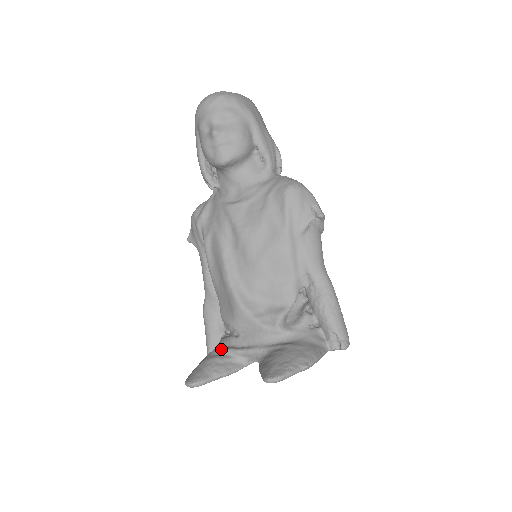
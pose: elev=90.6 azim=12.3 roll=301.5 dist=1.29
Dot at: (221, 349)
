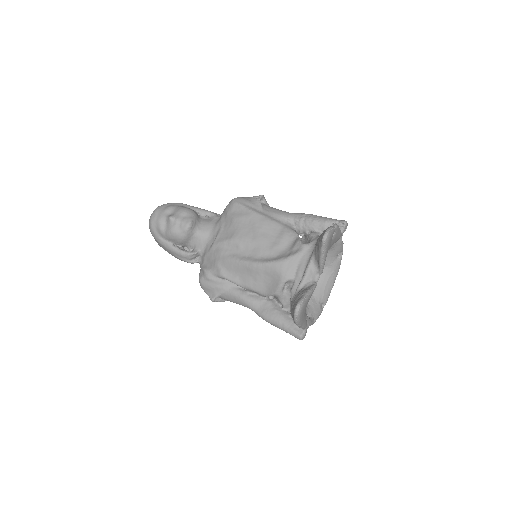
Dot at: occluded
